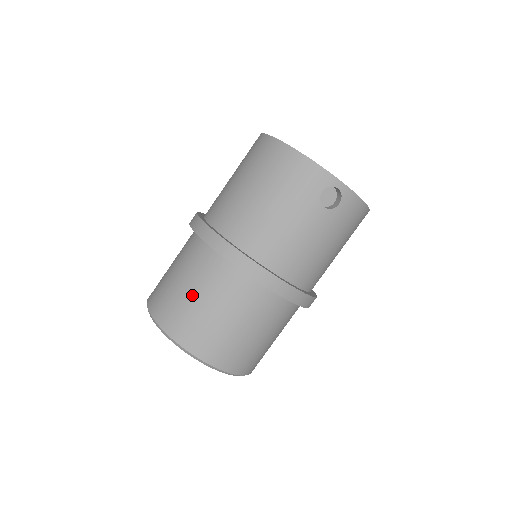
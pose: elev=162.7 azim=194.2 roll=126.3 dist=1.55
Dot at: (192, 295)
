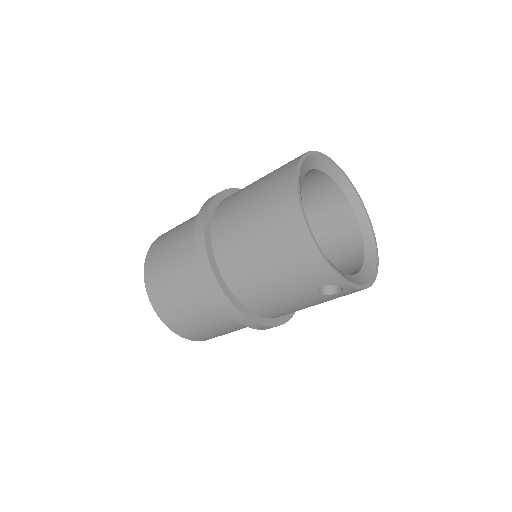
Dot at: (180, 297)
